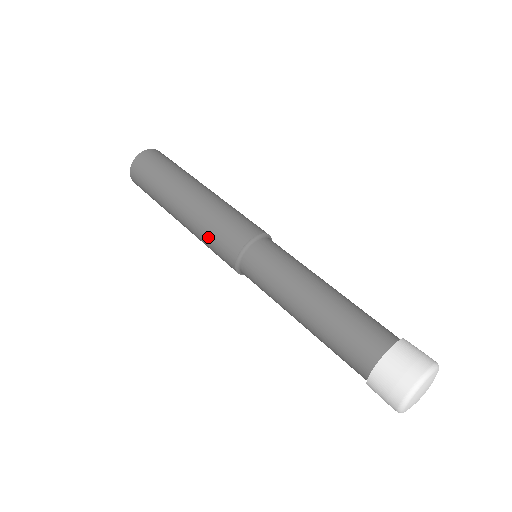
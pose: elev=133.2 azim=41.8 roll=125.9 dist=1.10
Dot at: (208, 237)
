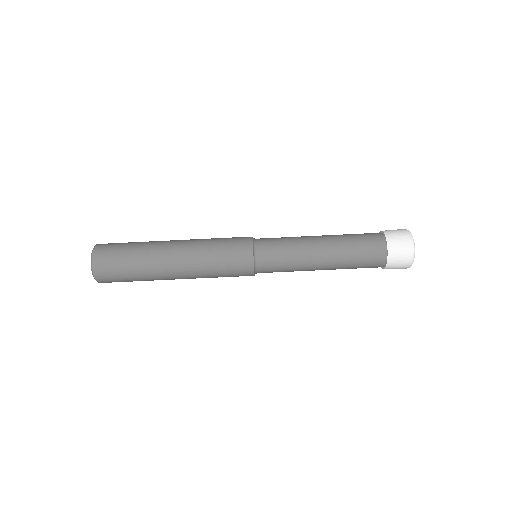
Dot at: (219, 274)
